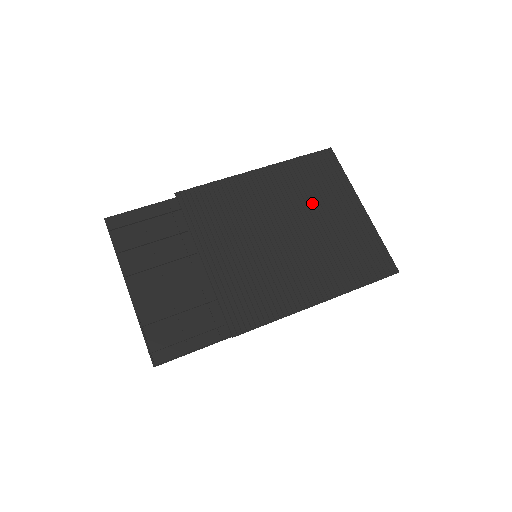
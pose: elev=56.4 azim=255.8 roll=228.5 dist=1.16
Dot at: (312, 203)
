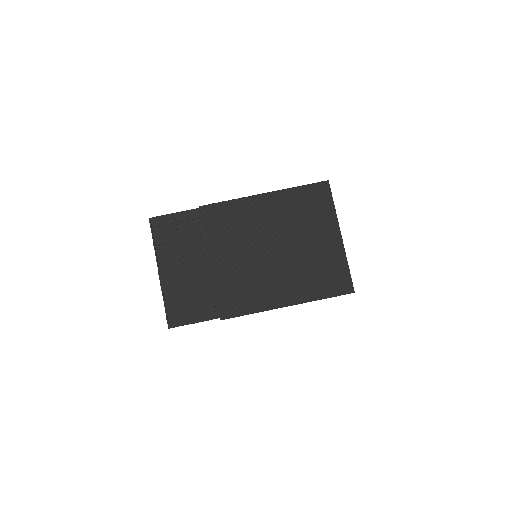
Dot at: (301, 227)
